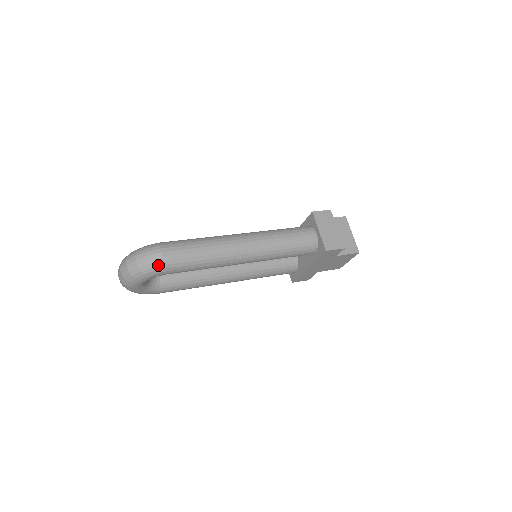
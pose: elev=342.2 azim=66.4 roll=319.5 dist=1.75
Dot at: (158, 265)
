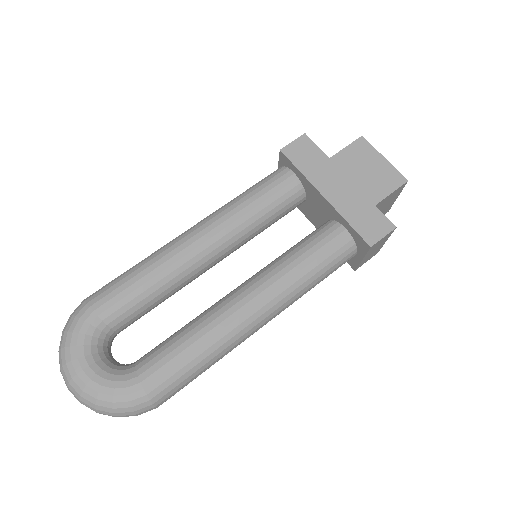
Dot at: occluded
